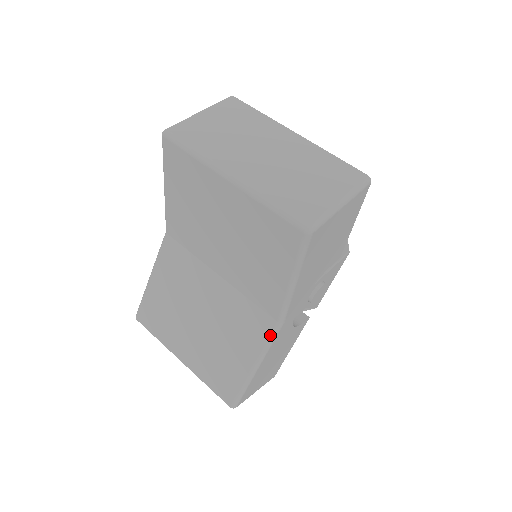
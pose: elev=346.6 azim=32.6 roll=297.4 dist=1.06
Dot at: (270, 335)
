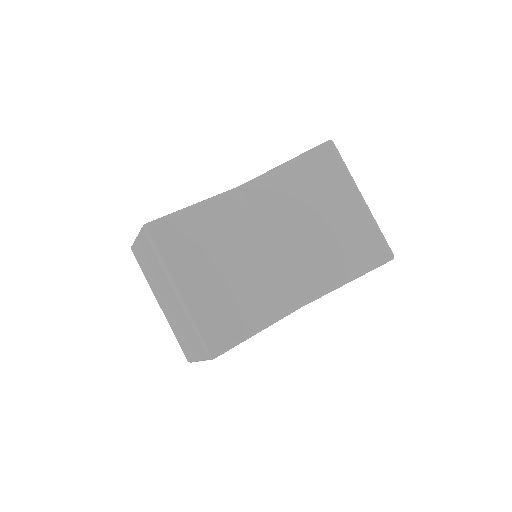
Dot at: (289, 310)
